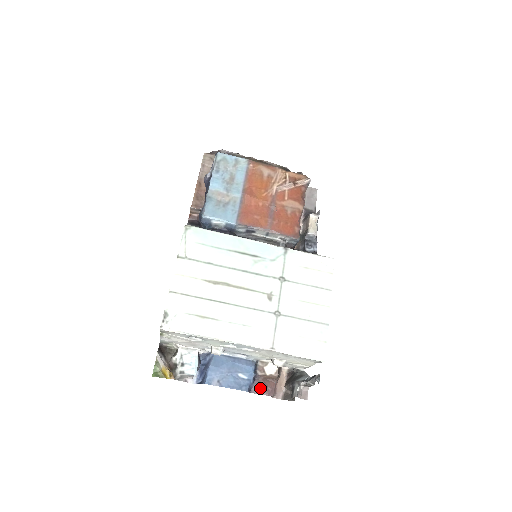
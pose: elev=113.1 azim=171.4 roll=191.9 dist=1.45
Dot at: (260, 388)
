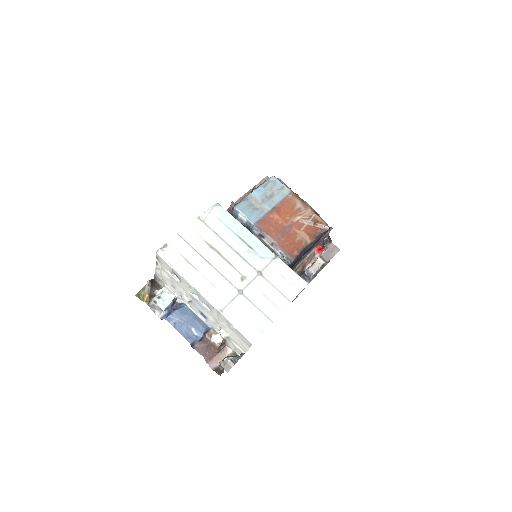
Dot at: (201, 348)
